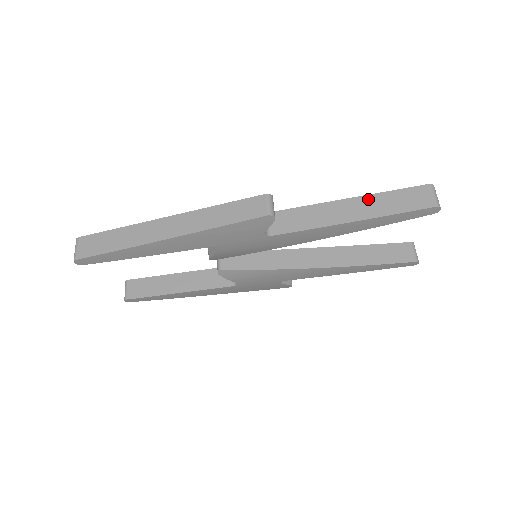
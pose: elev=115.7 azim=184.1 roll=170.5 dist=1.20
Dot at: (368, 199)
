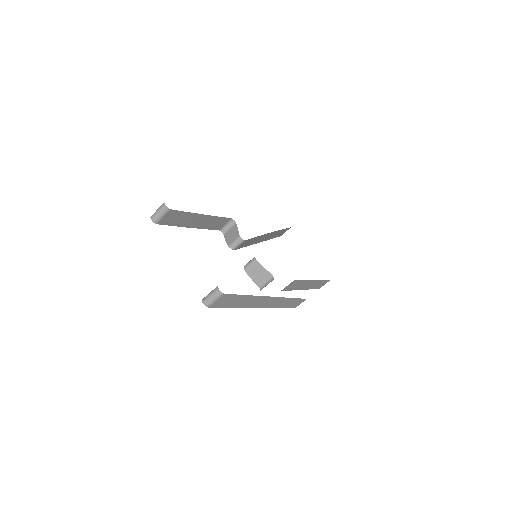
Dot at: (316, 282)
